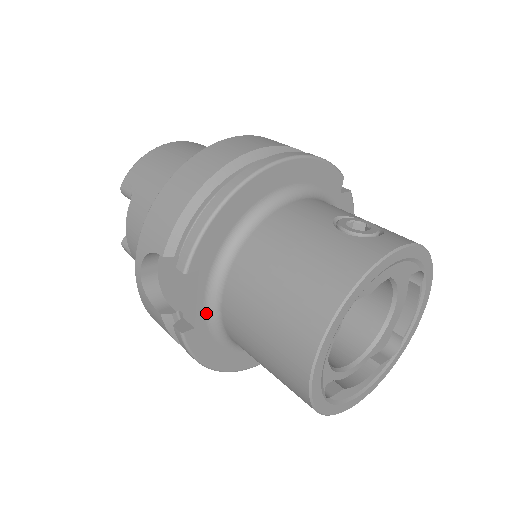
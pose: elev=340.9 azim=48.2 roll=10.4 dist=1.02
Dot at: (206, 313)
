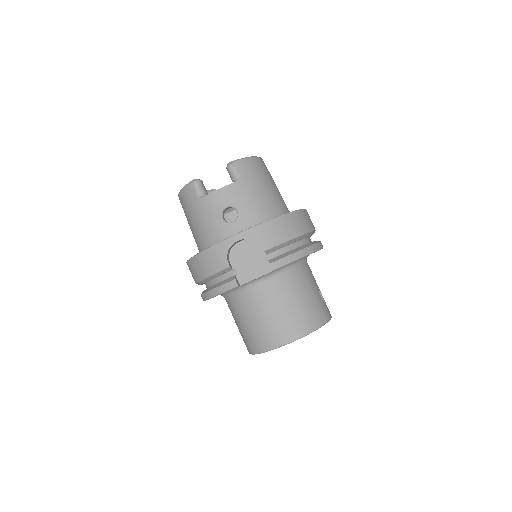
Dot at: (248, 282)
